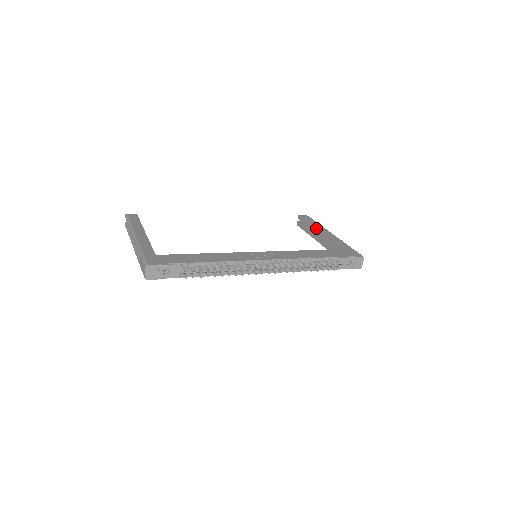
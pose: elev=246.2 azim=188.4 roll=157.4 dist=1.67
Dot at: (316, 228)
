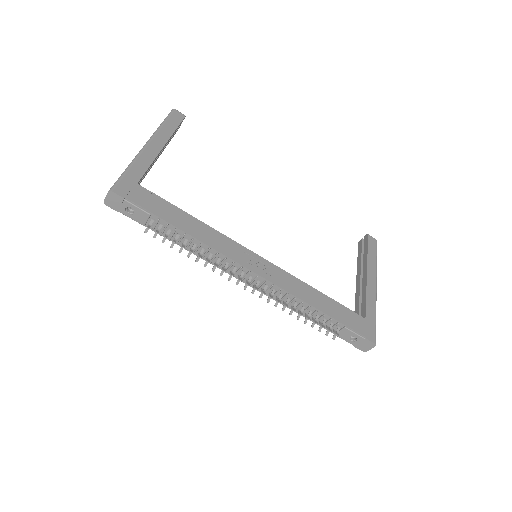
Dot at: (366, 265)
